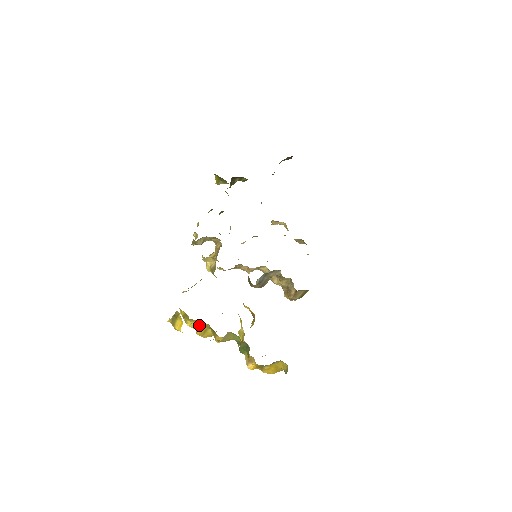
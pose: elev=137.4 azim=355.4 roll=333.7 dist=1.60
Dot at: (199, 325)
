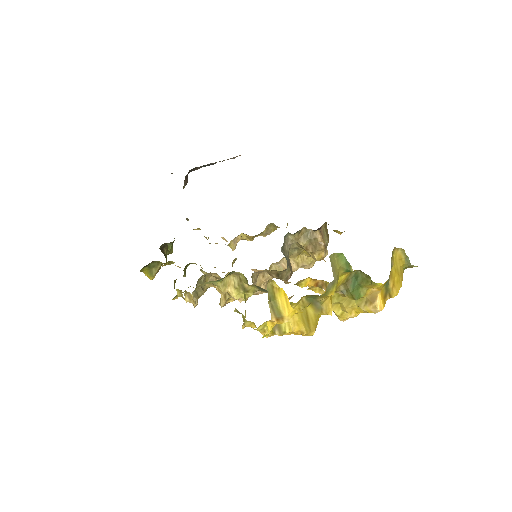
Dot at: (296, 314)
